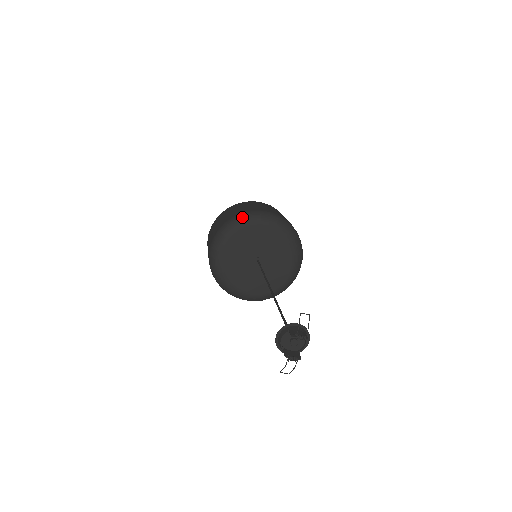
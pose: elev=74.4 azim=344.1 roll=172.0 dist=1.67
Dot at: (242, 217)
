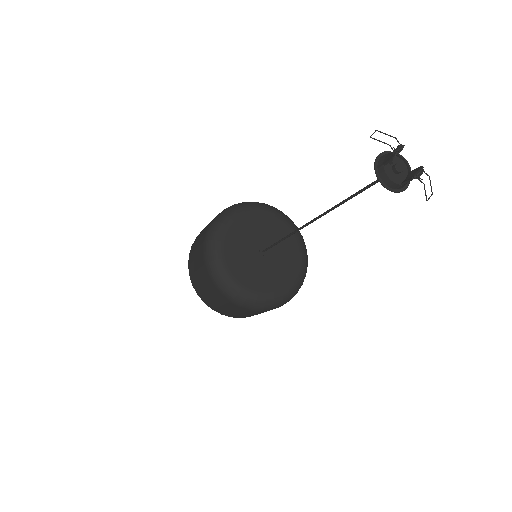
Dot at: (209, 242)
